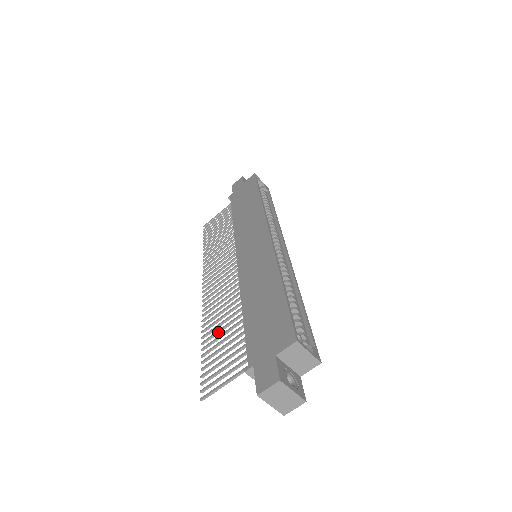
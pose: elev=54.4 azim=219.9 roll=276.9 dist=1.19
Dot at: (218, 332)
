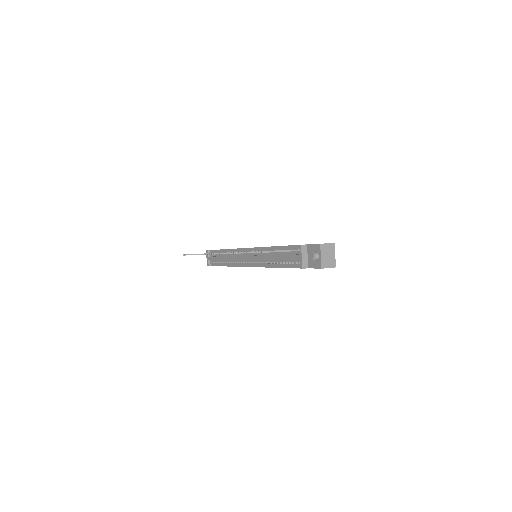
Dot at: occluded
